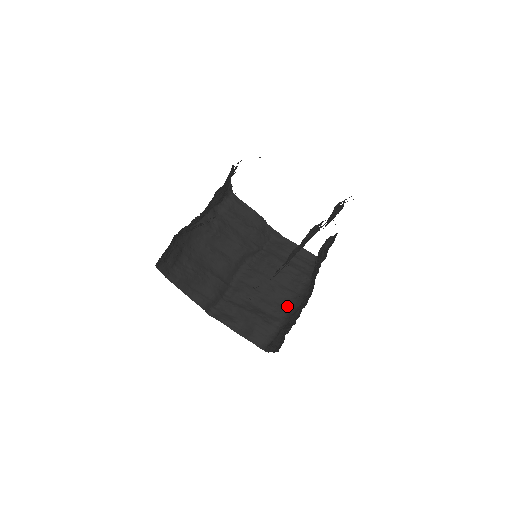
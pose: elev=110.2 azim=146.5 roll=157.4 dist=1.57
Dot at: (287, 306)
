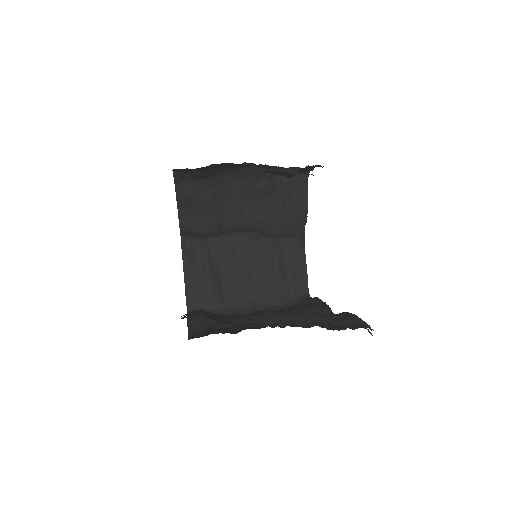
Dot at: (242, 303)
